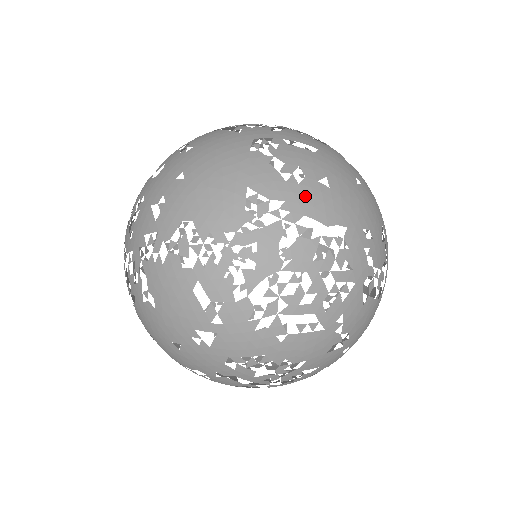
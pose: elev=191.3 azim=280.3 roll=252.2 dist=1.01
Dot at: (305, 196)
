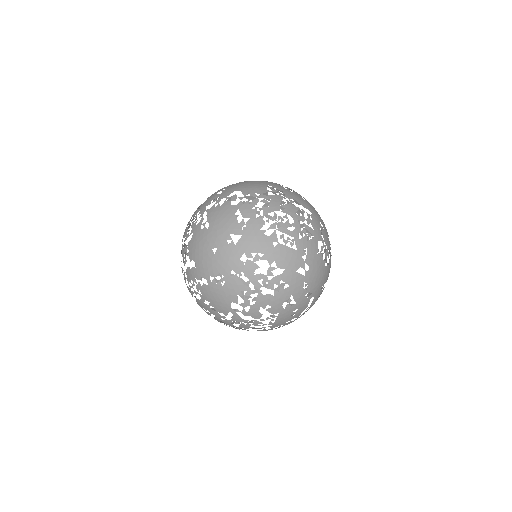
Dot at: (294, 195)
